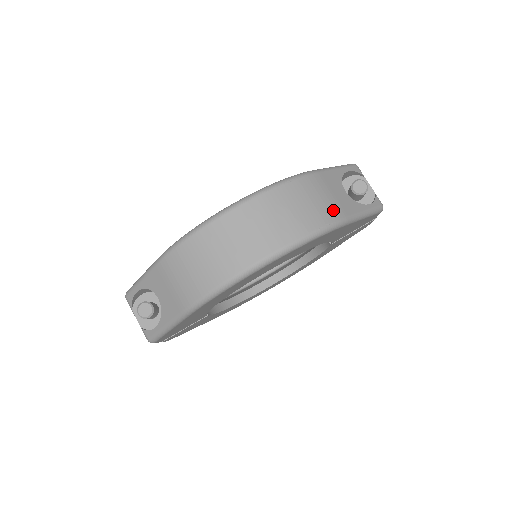
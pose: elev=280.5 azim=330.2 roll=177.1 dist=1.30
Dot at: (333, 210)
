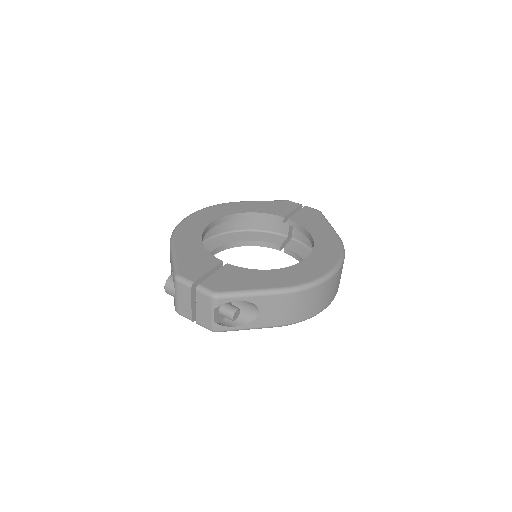
Dot at: occluded
